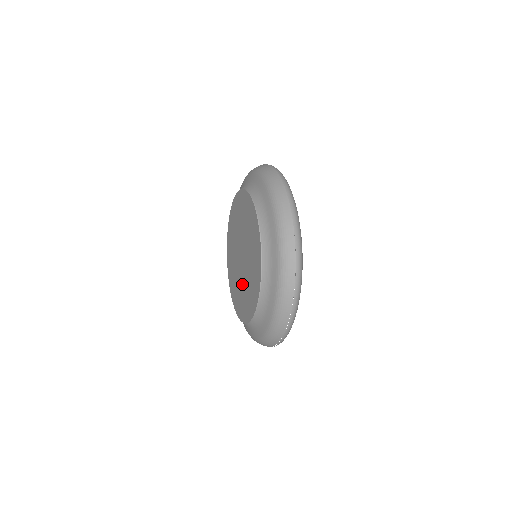
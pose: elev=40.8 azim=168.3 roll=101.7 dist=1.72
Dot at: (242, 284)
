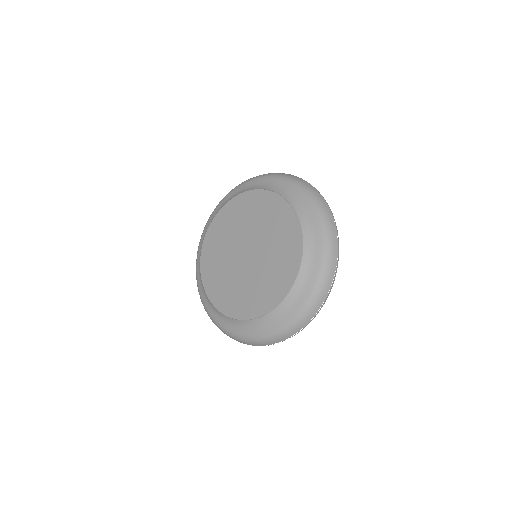
Dot at: (242, 280)
